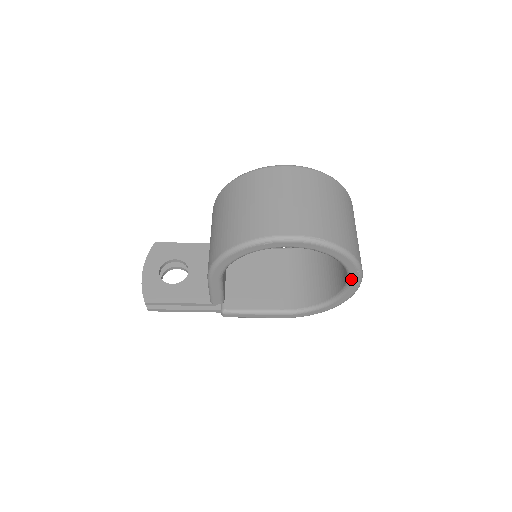
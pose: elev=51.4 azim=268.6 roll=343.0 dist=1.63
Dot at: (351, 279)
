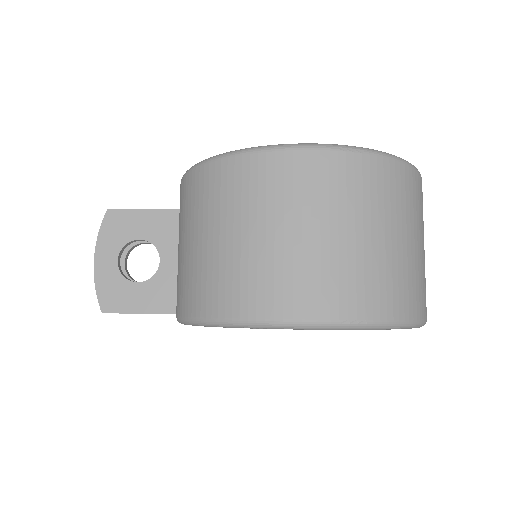
Dot at: occluded
